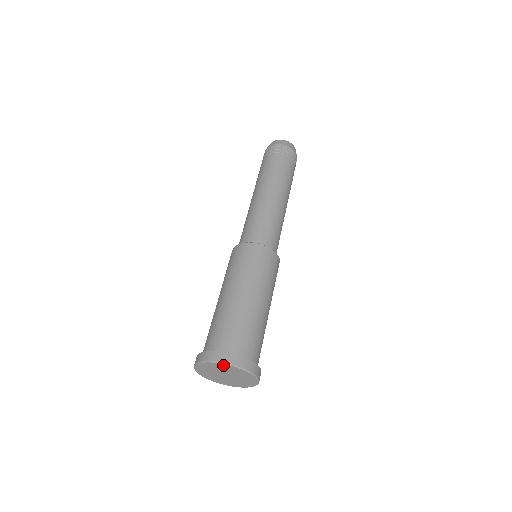
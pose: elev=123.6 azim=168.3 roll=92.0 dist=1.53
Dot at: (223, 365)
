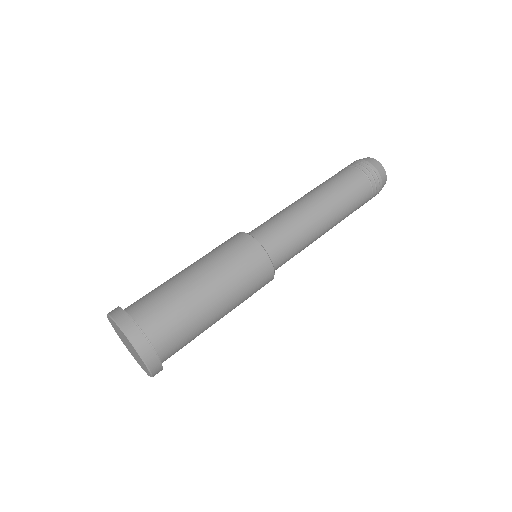
Dot at: (120, 329)
